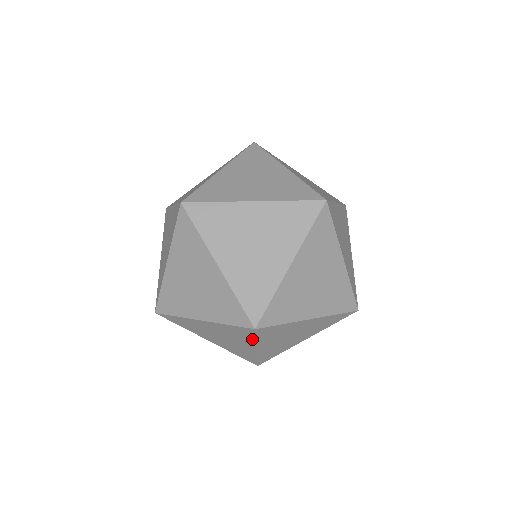
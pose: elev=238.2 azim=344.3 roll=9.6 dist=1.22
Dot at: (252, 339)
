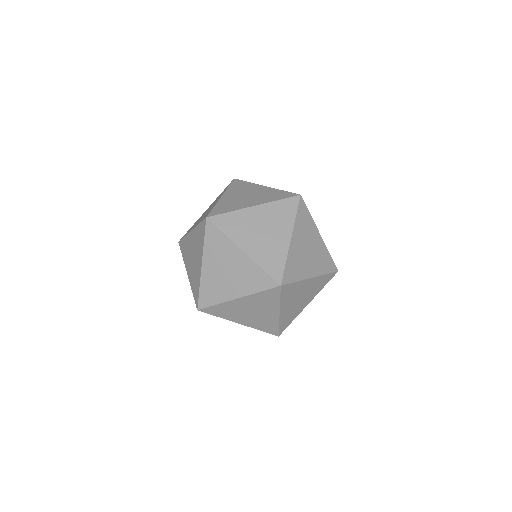
Dot at: occluded
